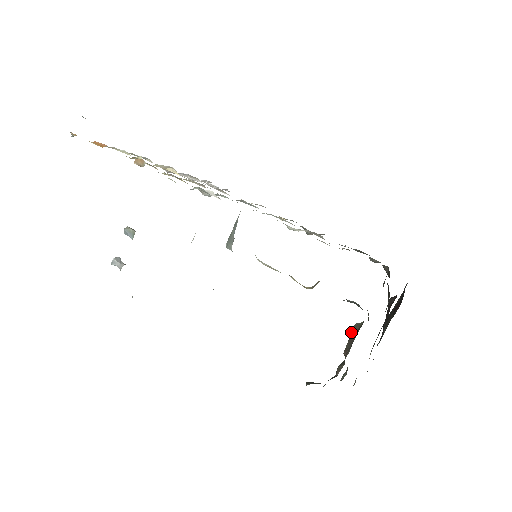
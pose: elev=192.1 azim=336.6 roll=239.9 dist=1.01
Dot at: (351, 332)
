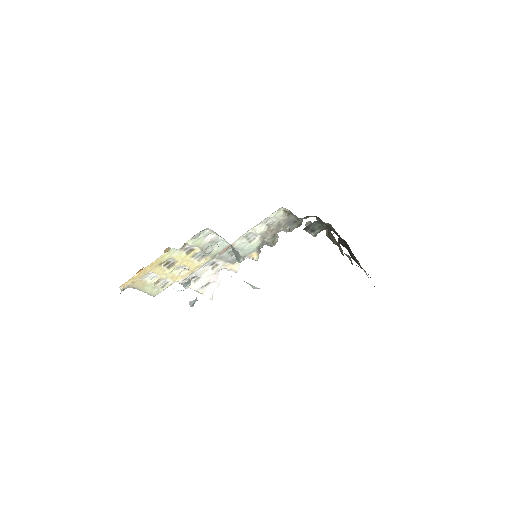
Dot at: (328, 236)
